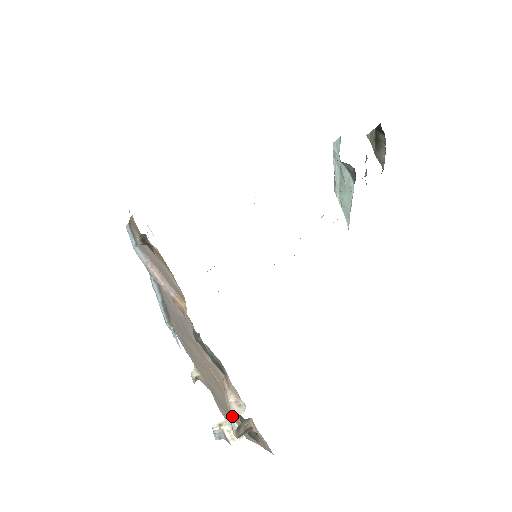
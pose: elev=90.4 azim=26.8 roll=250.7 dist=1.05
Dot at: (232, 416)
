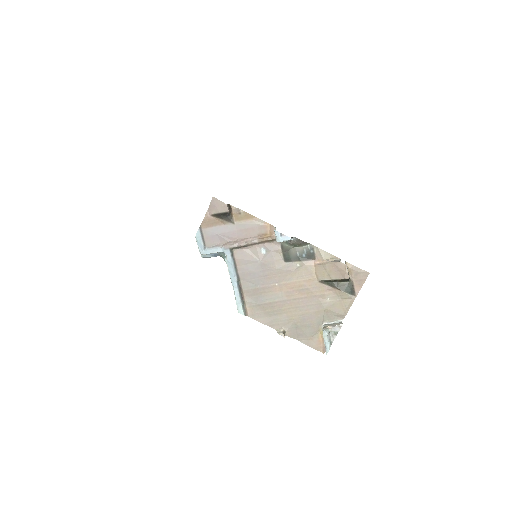
Dot at: (339, 261)
